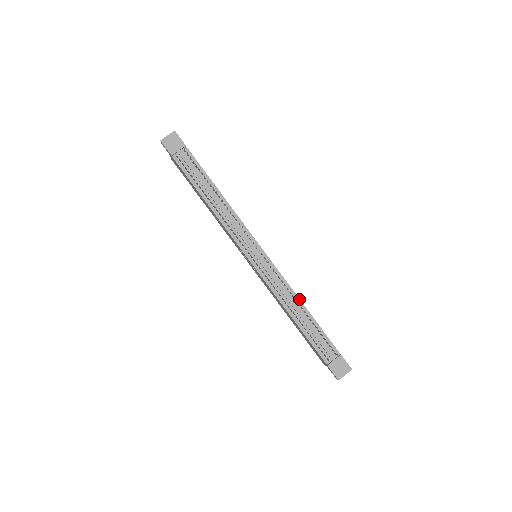
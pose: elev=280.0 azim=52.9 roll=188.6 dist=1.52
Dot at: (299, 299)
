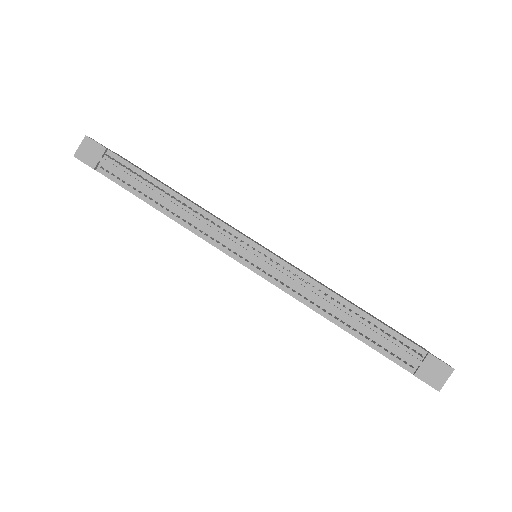
Dot at: (336, 294)
